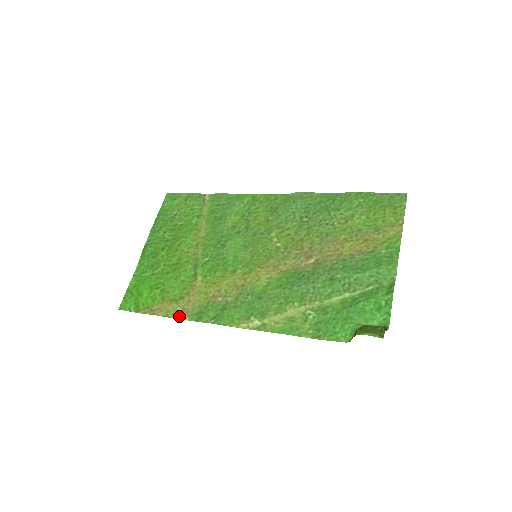
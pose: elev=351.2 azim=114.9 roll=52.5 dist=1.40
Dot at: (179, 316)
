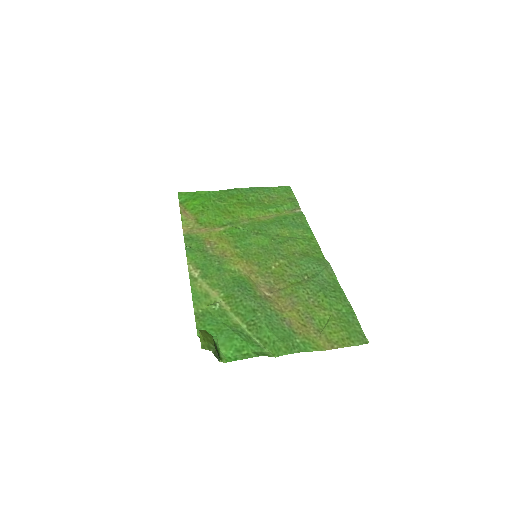
Dot at: (185, 227)
